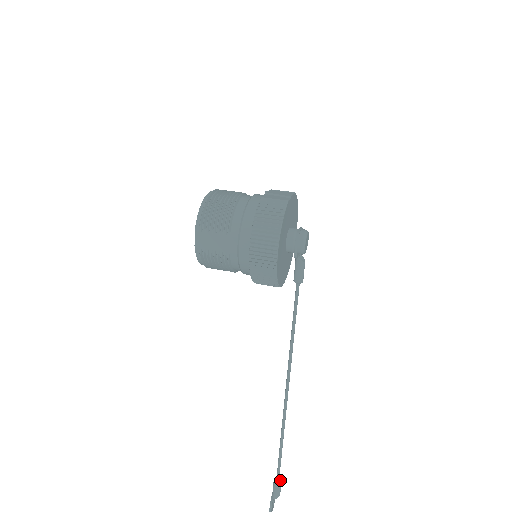
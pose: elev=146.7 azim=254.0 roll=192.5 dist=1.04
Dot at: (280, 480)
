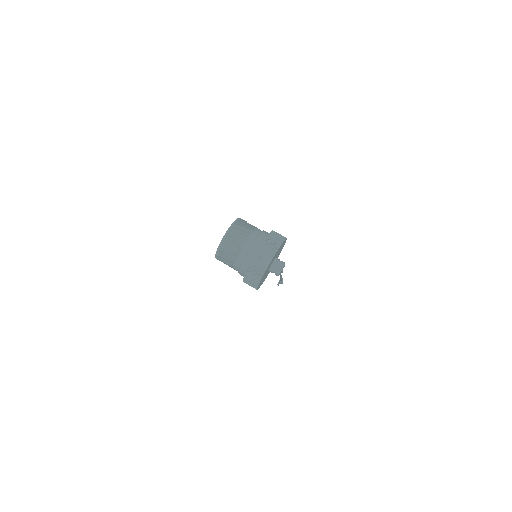
Dot at: (282, 282)
